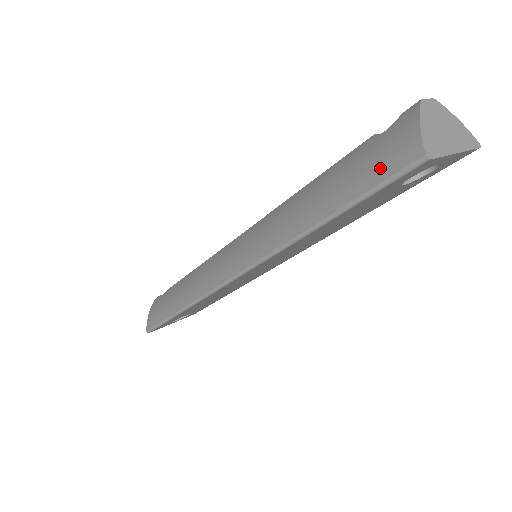
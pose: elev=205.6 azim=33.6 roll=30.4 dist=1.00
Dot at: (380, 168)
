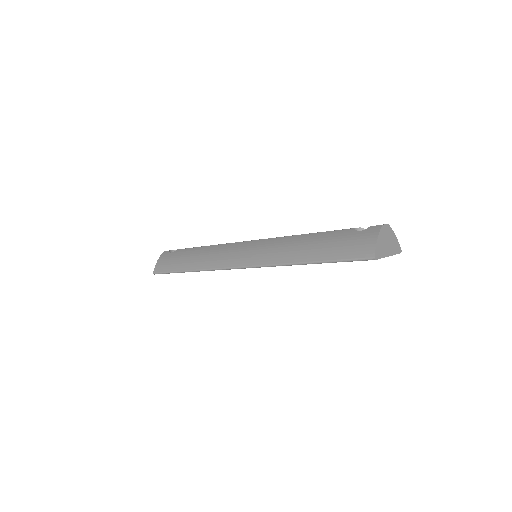
Dot at: (351, 251)
